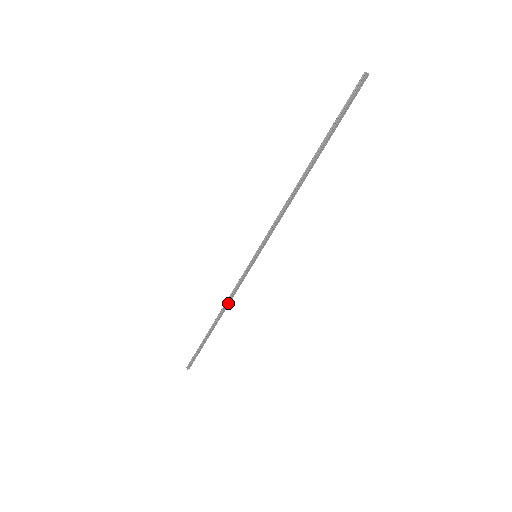
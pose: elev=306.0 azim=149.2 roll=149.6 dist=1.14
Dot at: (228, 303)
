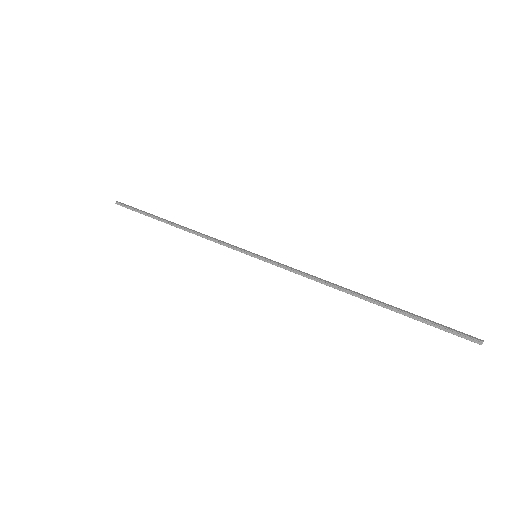
Dot at: (198, 234)
